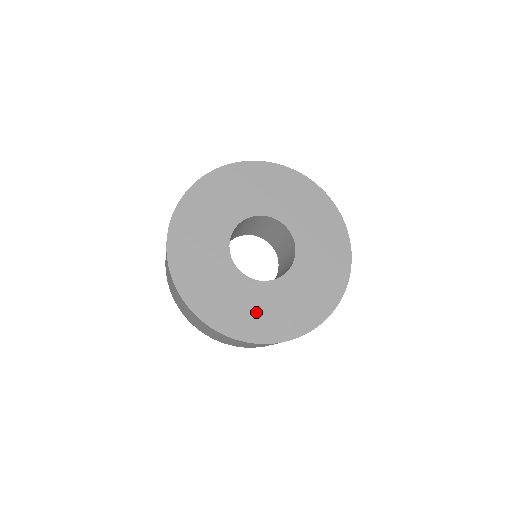
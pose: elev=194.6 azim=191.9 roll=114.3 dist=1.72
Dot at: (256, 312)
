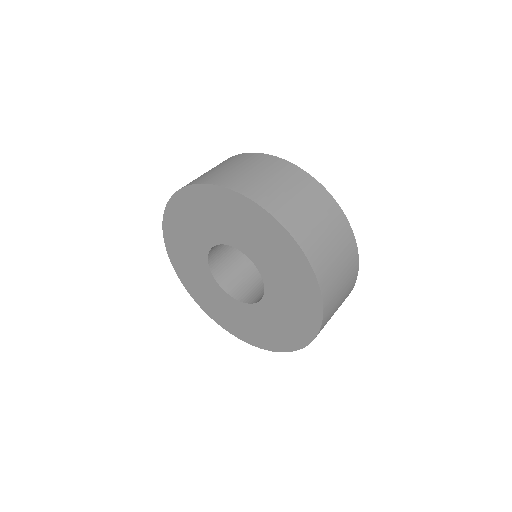
Dot at: (231, 317)
